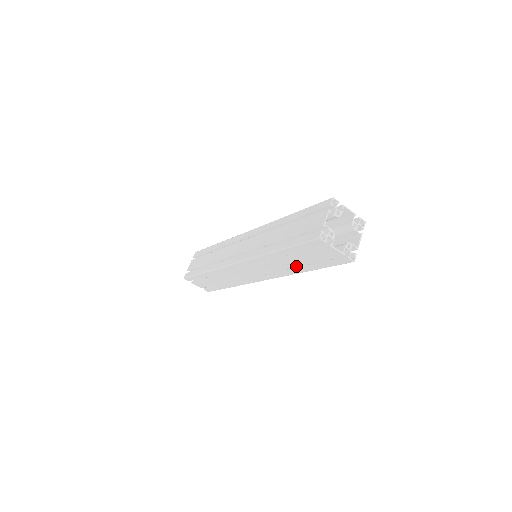
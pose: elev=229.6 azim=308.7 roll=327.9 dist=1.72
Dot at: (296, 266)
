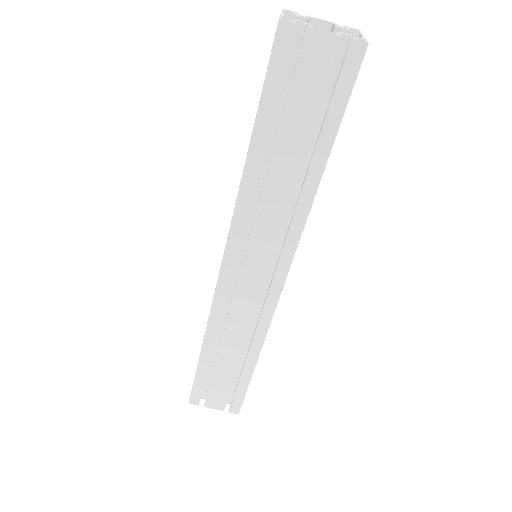
Dot at: (304, 183)
